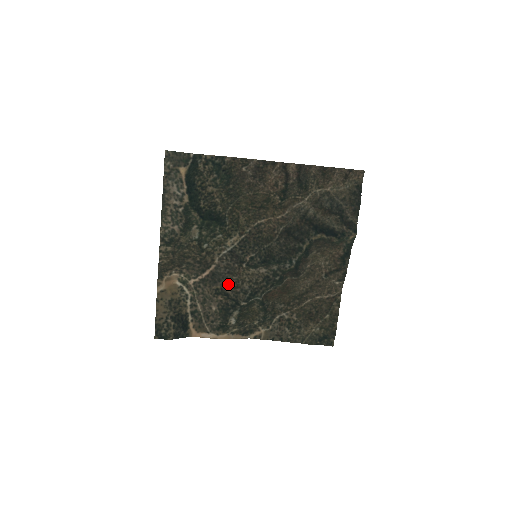
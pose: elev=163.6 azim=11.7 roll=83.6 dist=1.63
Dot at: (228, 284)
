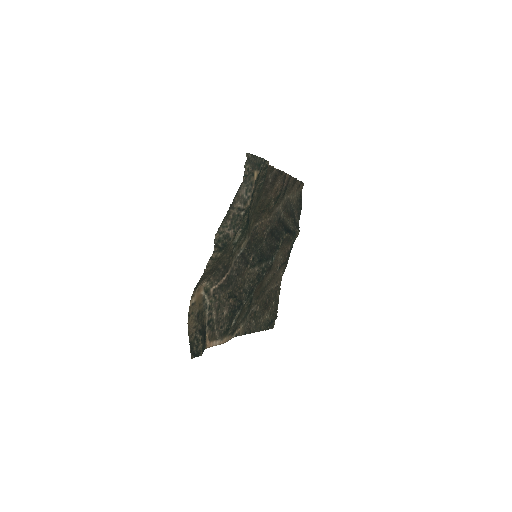
Dot at: (236, 286)
